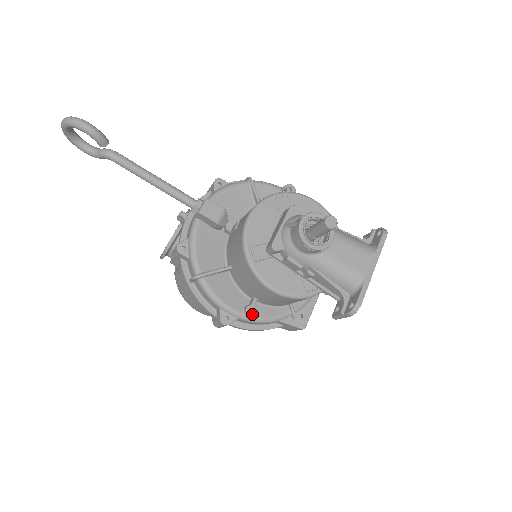
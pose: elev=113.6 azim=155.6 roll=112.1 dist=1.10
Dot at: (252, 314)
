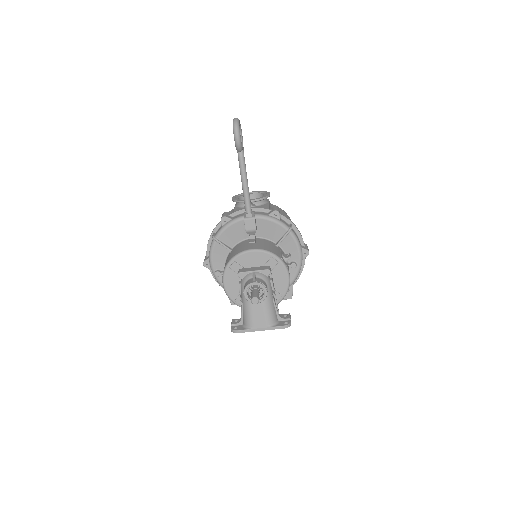
Dot at: (216, 276)
